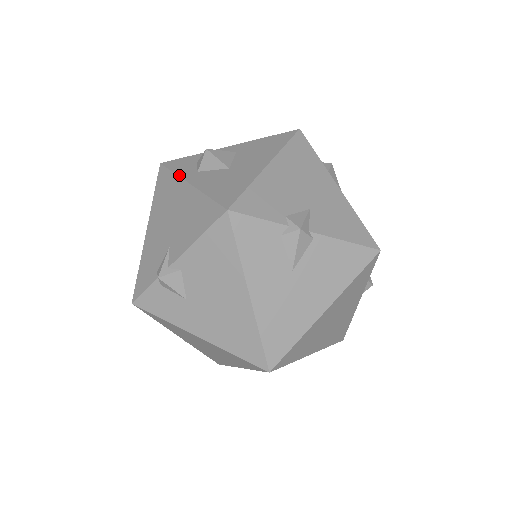
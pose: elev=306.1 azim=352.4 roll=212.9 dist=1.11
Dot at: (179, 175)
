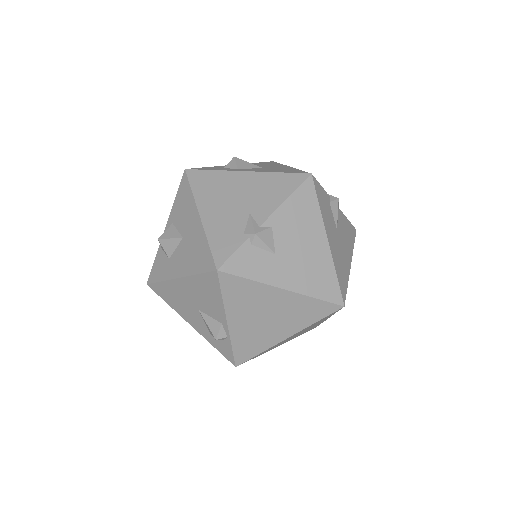
Dot at: (224, 170)
